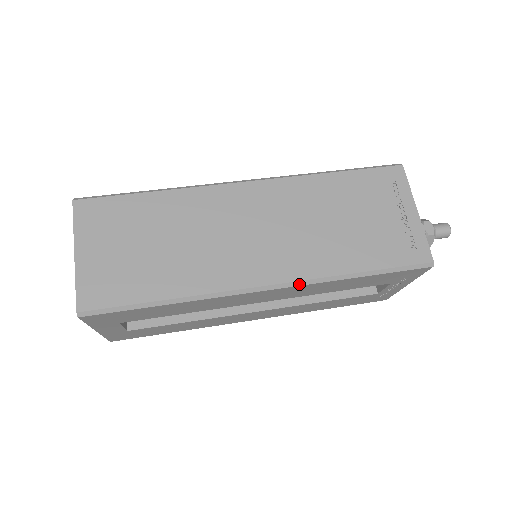
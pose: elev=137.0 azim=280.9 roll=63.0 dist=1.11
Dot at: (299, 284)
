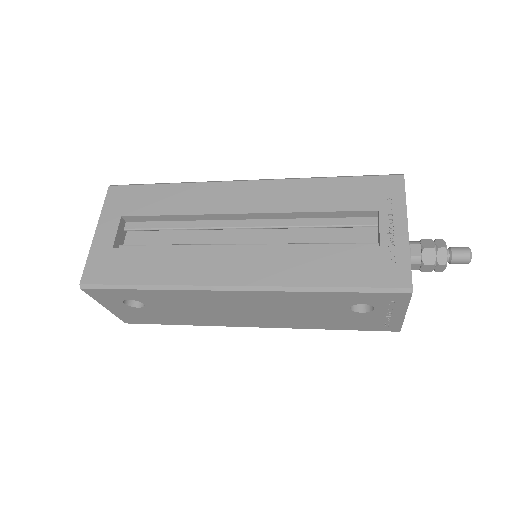
Dot at: (275, 180)
